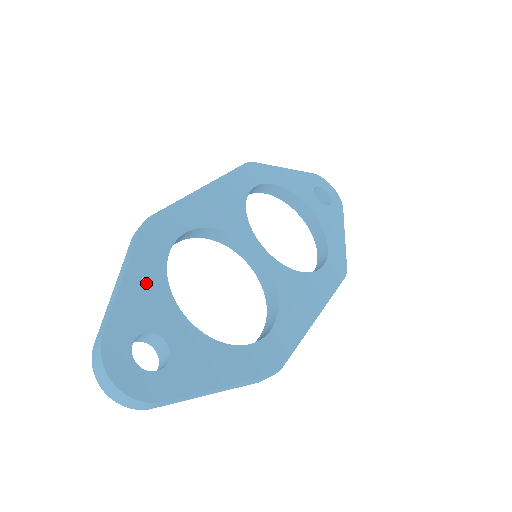
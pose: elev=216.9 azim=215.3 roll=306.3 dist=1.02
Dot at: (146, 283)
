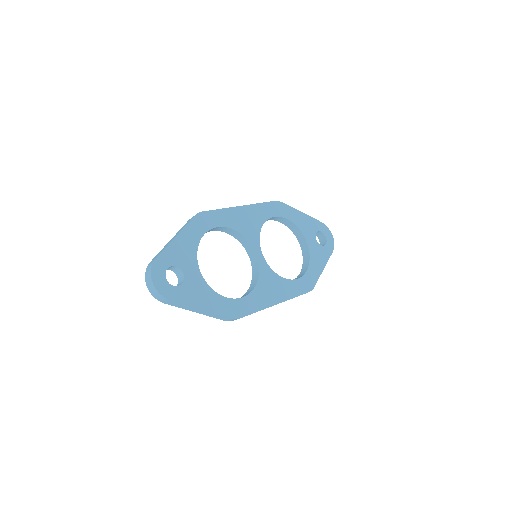
Dot at: (186, 244)
